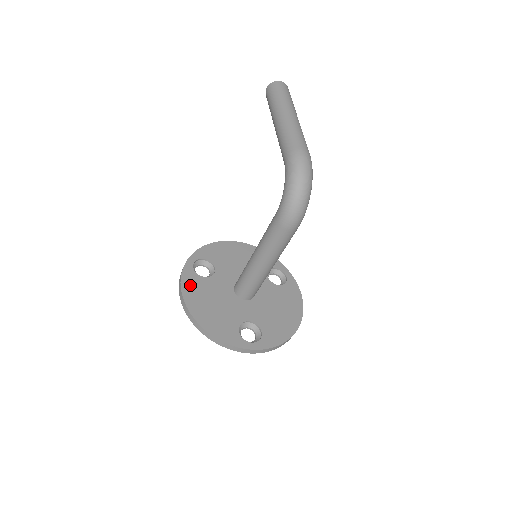
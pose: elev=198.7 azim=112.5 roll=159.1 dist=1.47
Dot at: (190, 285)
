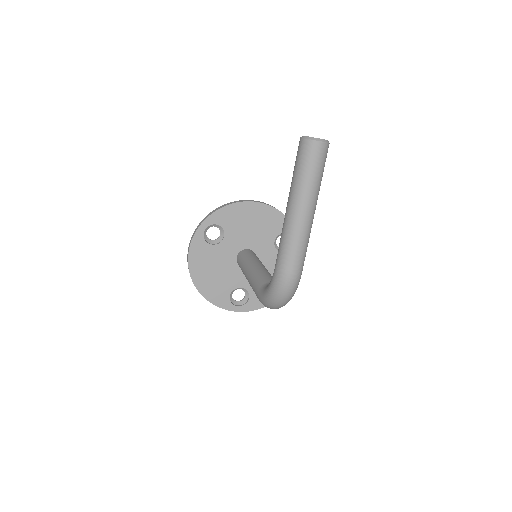
Dot at: (197, 253)
